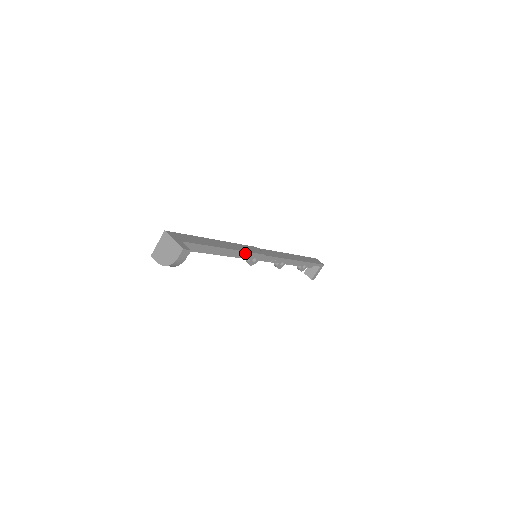
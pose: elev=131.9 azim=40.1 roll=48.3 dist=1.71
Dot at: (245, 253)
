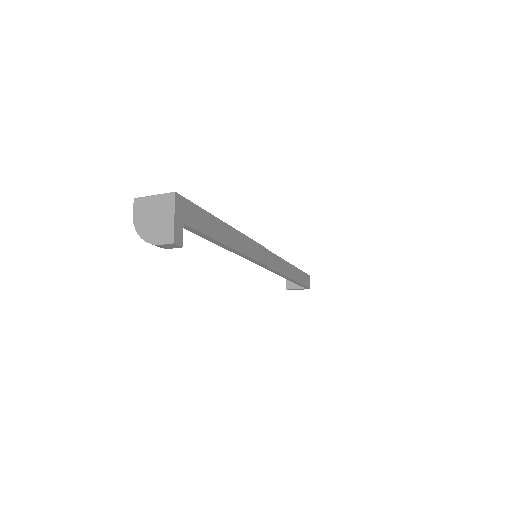
Dot at: (246, 257)
